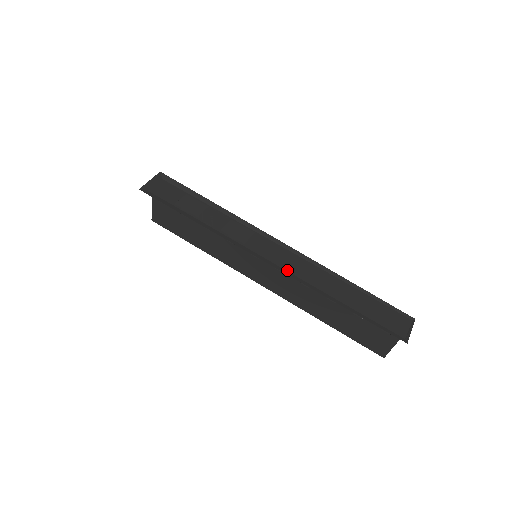
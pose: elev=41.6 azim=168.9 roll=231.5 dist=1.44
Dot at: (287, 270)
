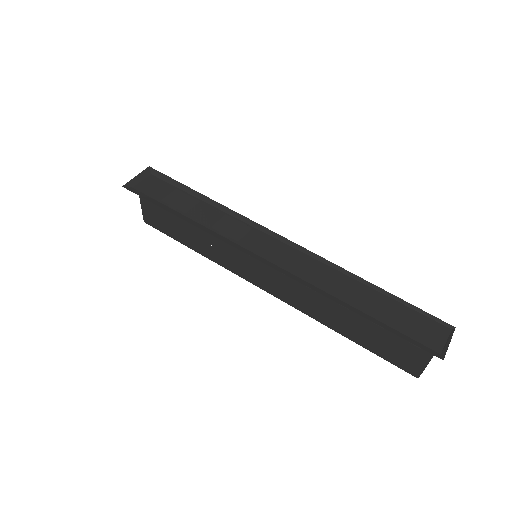
Dot at: (288, 270)
